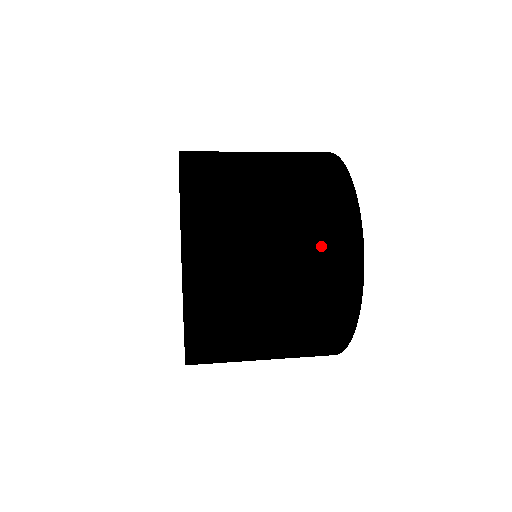
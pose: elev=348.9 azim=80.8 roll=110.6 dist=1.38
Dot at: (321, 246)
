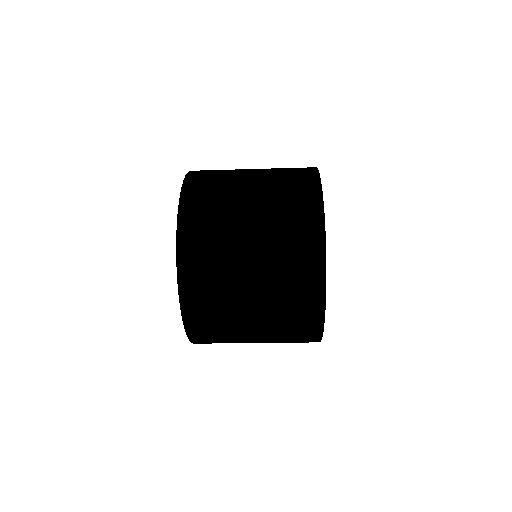
Dot at: (286, 176)
